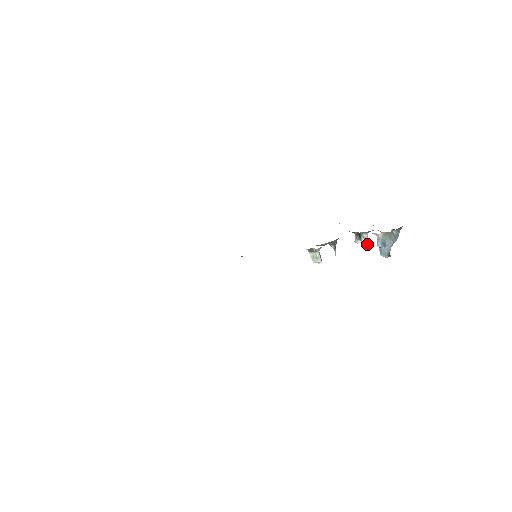
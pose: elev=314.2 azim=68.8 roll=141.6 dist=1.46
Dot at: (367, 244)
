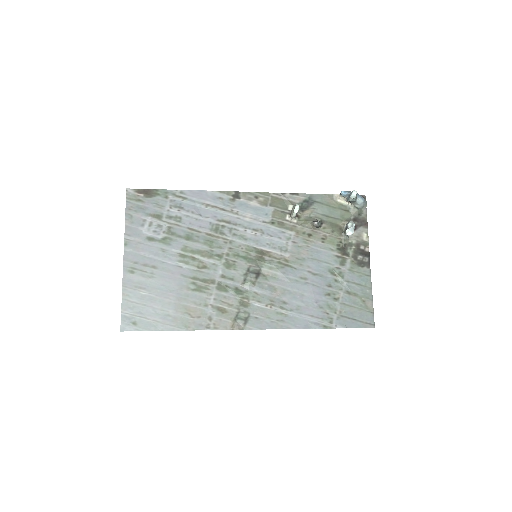
Dot at: (353, 223)
